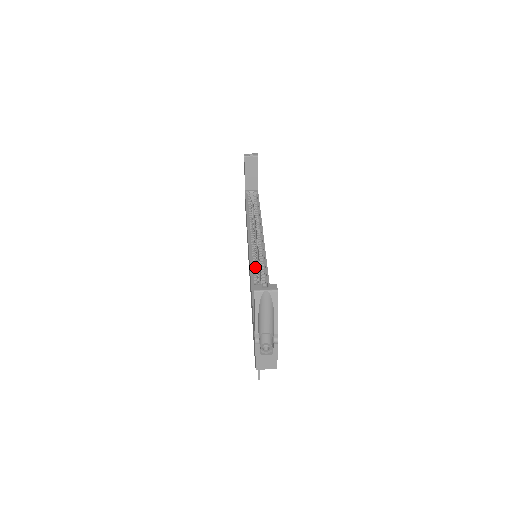
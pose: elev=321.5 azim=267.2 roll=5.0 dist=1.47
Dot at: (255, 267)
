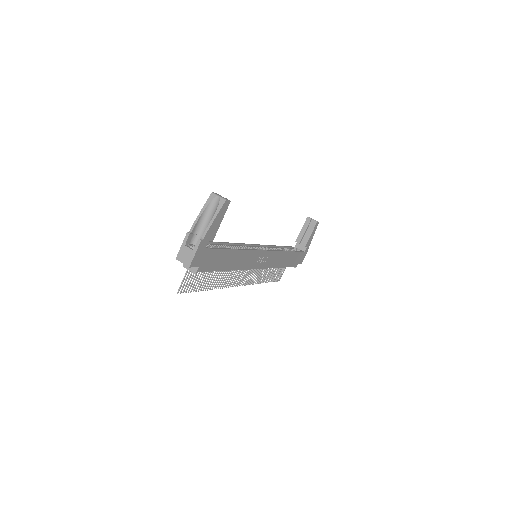
Dot at: (245, 247)
